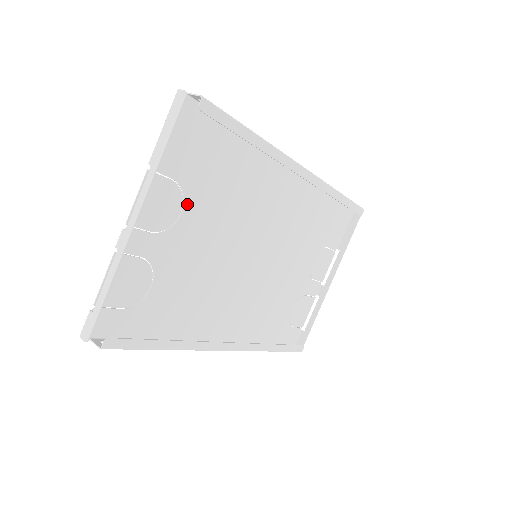
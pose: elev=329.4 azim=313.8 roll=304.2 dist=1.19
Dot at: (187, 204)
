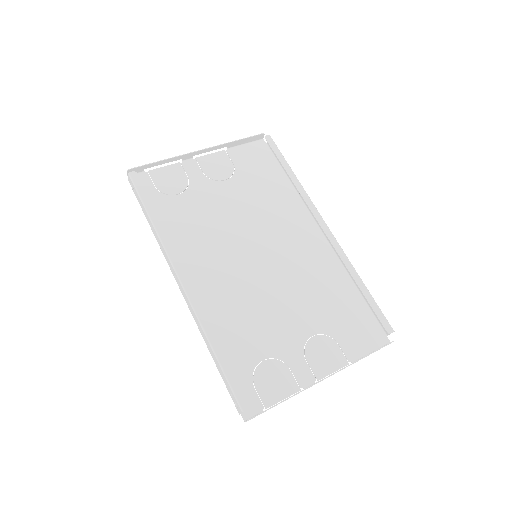
Dot at: (232, 180)
